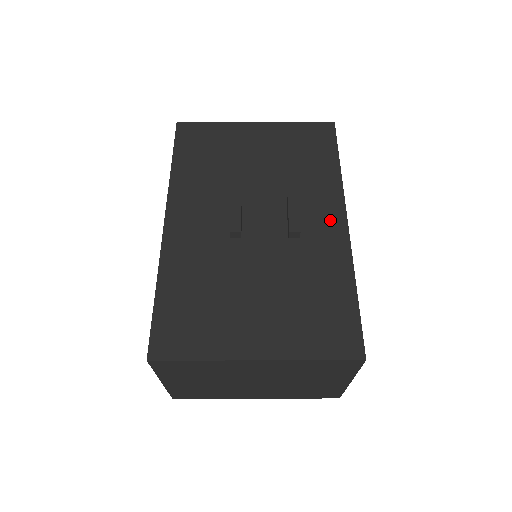
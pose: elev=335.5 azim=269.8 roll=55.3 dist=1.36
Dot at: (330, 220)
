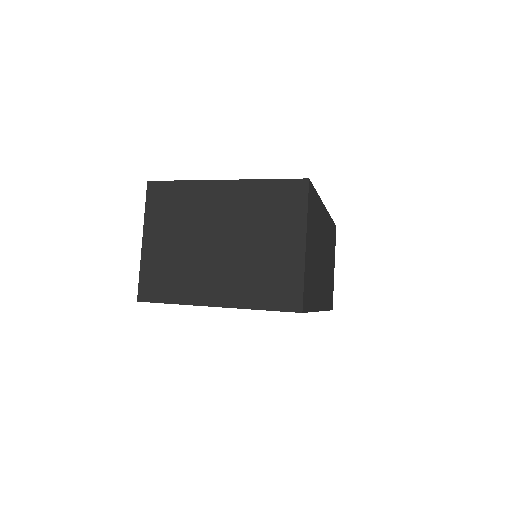
Dot at: occluded
